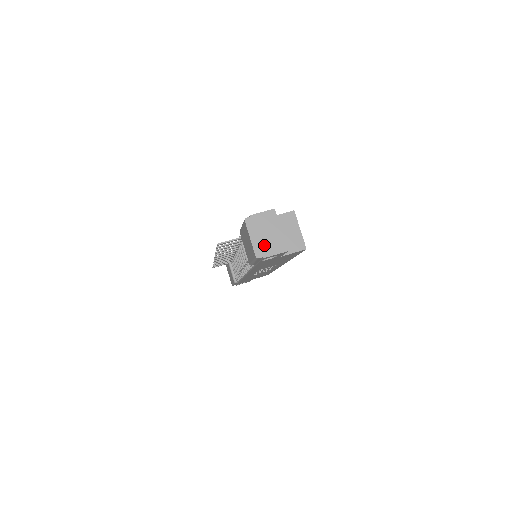
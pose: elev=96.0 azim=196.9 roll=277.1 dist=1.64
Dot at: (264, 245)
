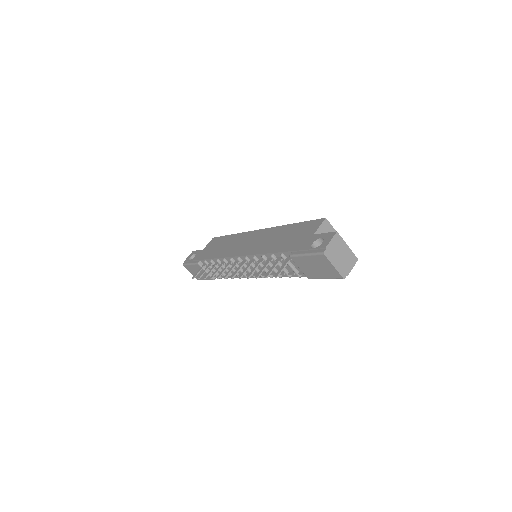
Dot at: (344, 265)
